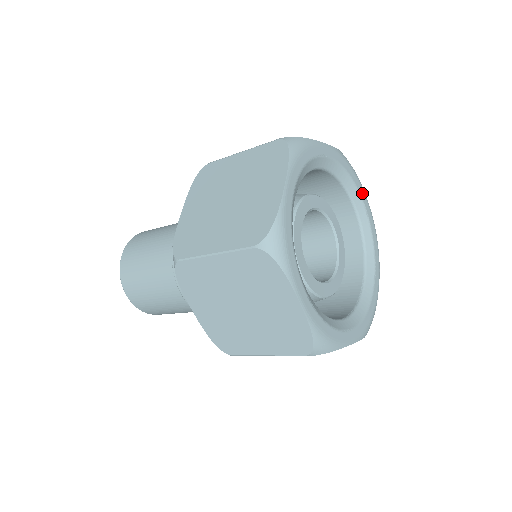
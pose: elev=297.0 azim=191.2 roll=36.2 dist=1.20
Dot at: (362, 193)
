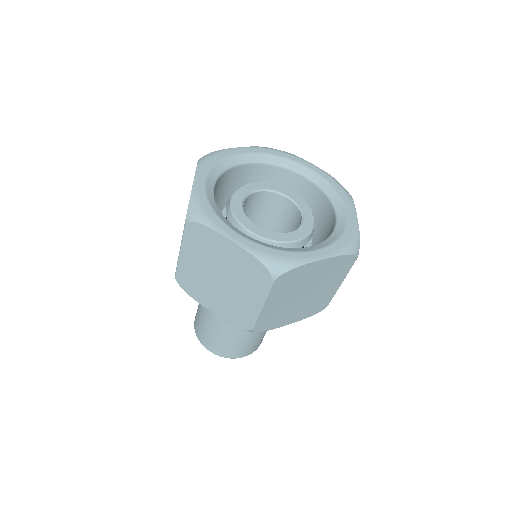
Dot at: (304, 163)
